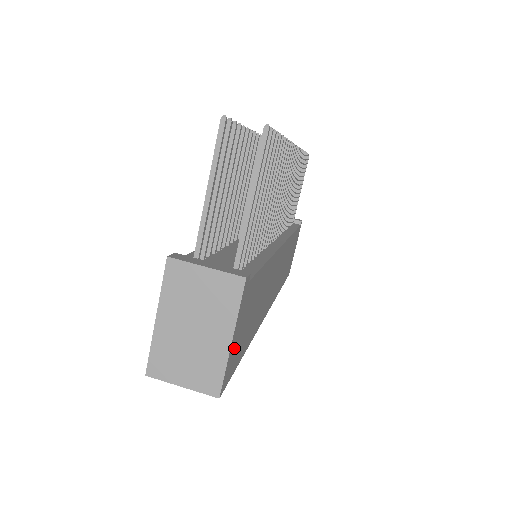
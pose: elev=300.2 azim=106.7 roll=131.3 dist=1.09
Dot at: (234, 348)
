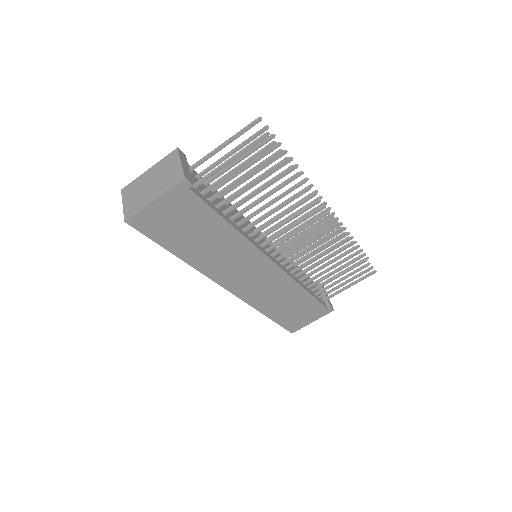
Dot at: (156, 214)
